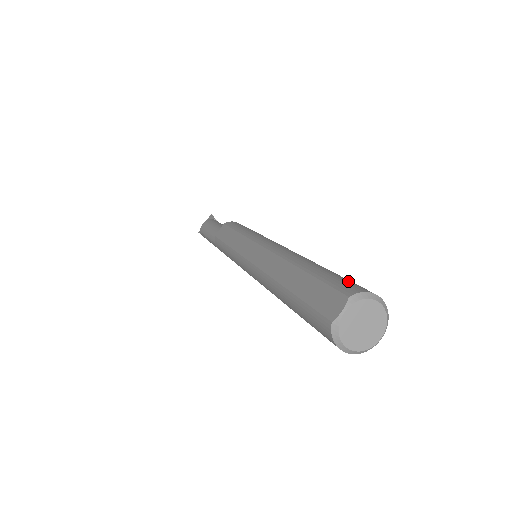
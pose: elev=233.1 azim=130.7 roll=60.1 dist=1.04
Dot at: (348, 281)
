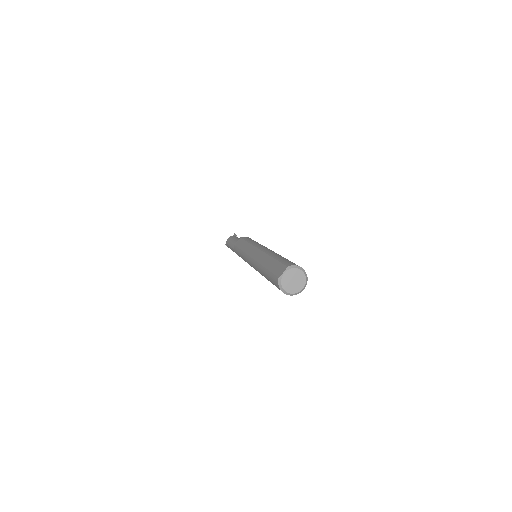
Dot at: (291, 262)
